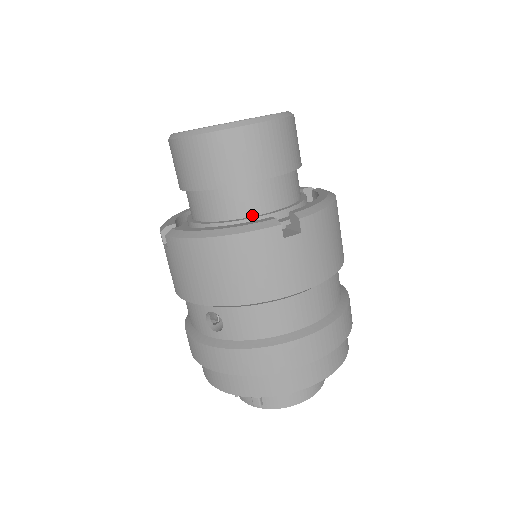
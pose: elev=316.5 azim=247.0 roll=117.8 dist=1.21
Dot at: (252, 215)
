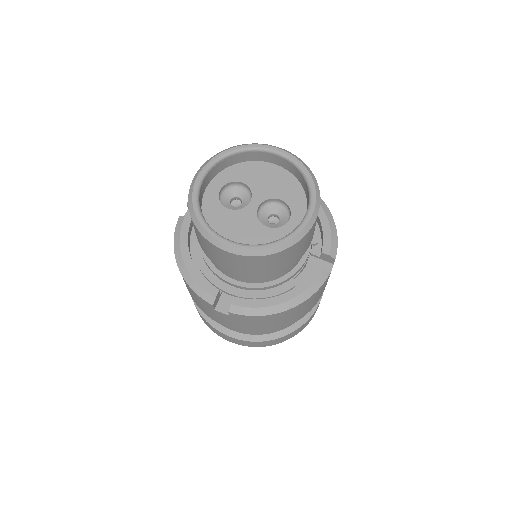
Dot at: (220, 270)
